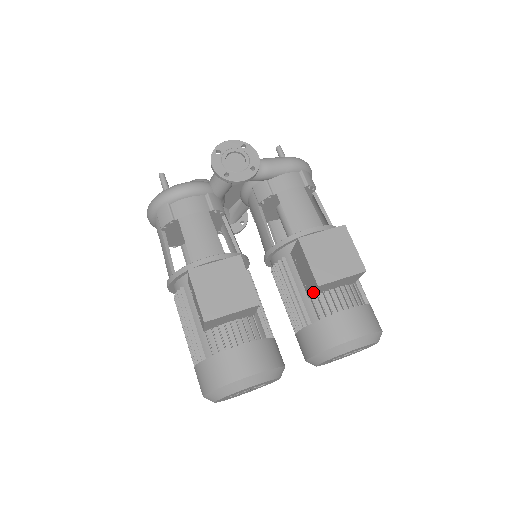
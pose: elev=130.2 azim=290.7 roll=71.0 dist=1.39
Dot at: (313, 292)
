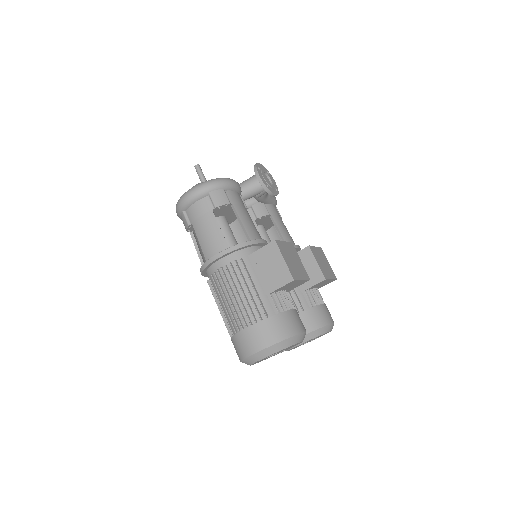
Dot at: (314, 285)
